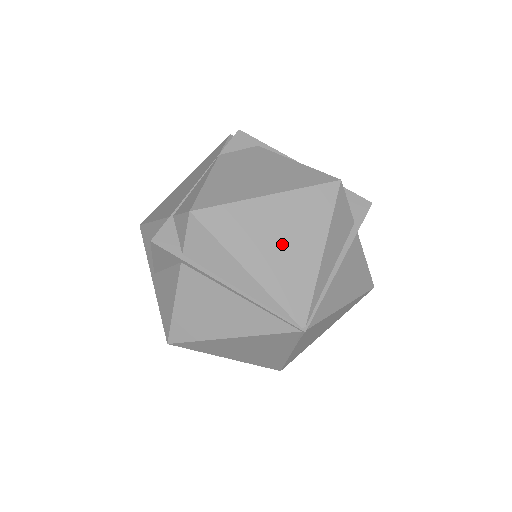
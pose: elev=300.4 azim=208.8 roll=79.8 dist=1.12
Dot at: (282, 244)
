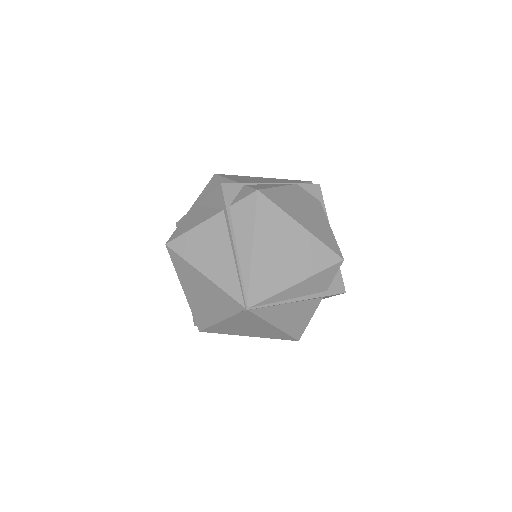
Dot at: (283, 256)
